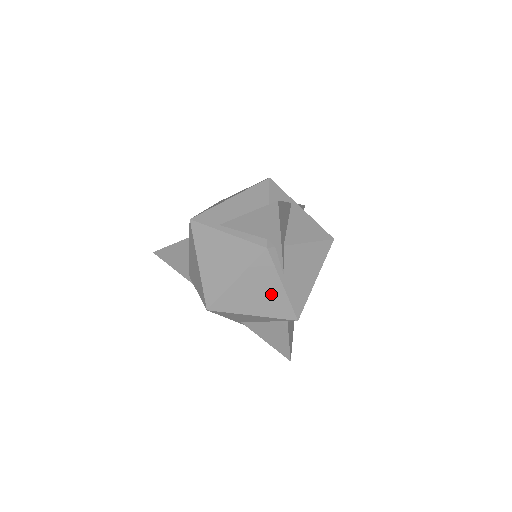
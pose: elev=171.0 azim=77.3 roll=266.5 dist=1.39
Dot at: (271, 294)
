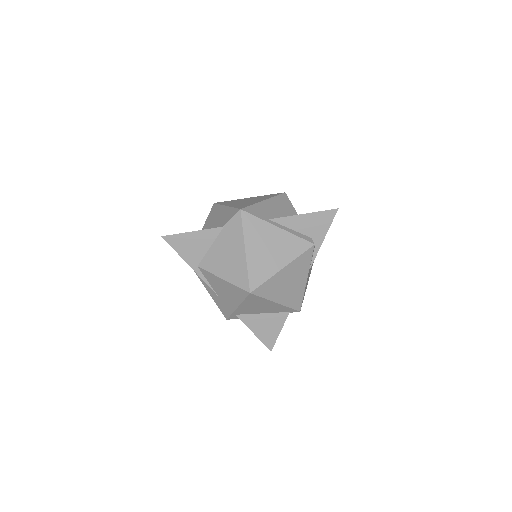
Dot at: (297, 285)
